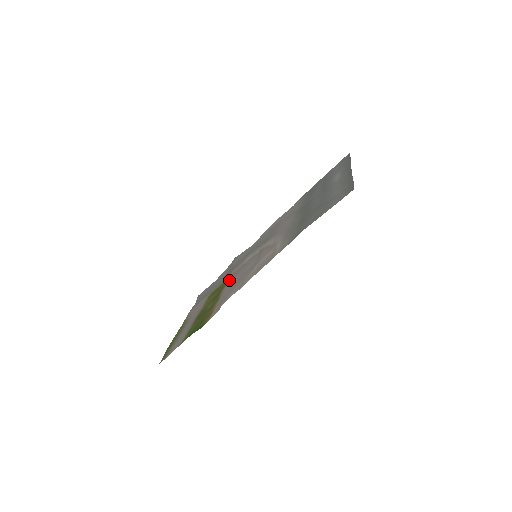
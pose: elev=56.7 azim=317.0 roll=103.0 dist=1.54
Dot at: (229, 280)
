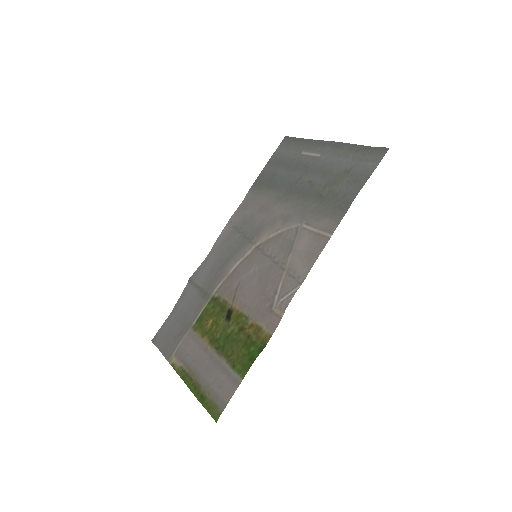
Dot at: (224, 296)
